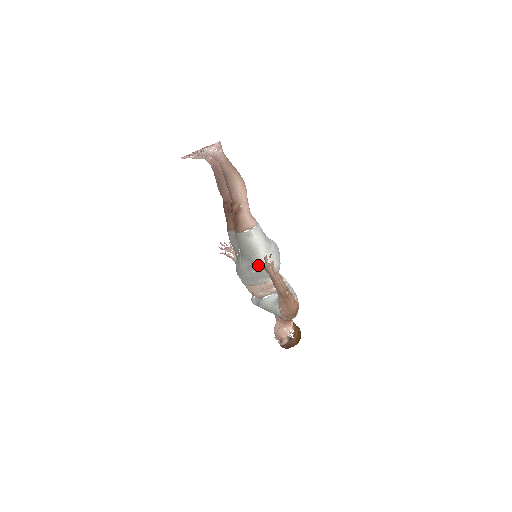
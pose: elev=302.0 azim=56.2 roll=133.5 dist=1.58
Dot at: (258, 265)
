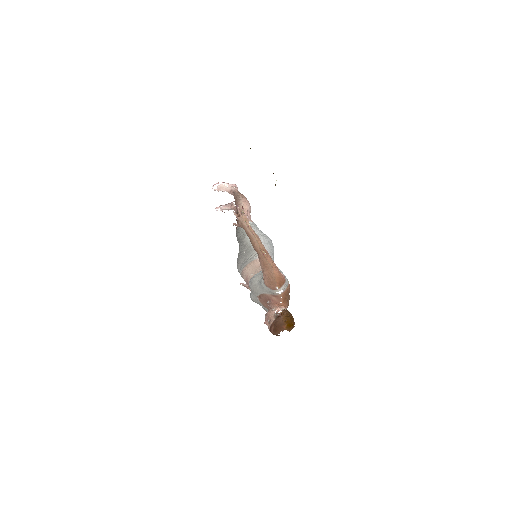
Dot at: (247, 244)
